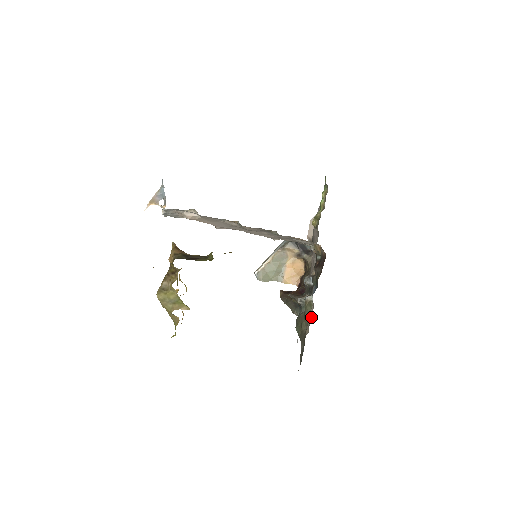
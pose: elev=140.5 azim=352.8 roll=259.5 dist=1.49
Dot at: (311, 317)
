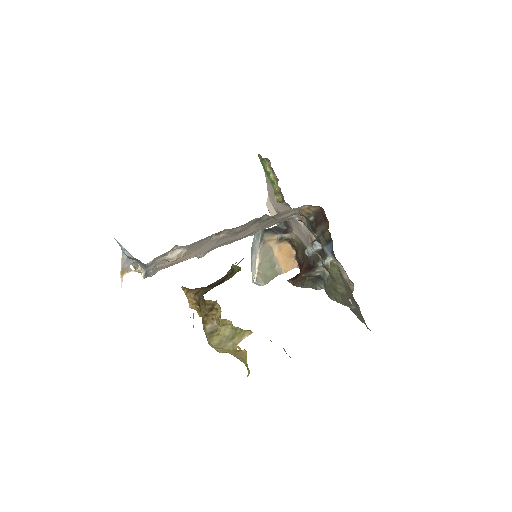
Dot at: (345, 273)
